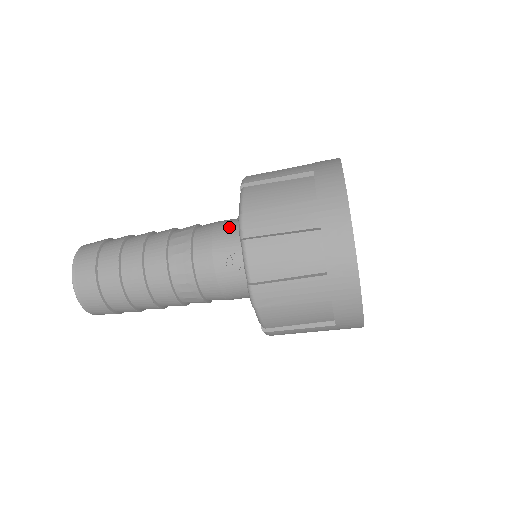
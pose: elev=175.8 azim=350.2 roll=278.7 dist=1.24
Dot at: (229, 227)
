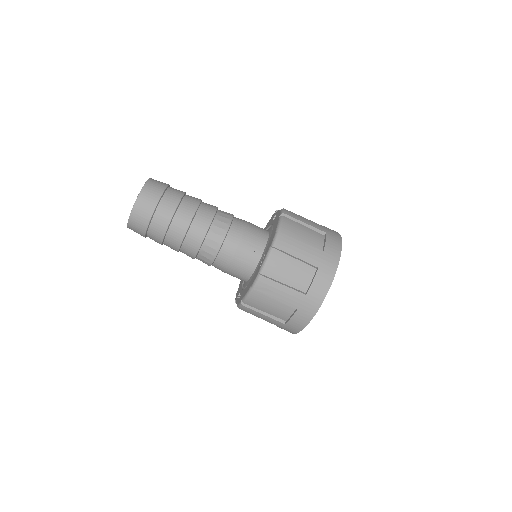
Dot at: (257, 231)
